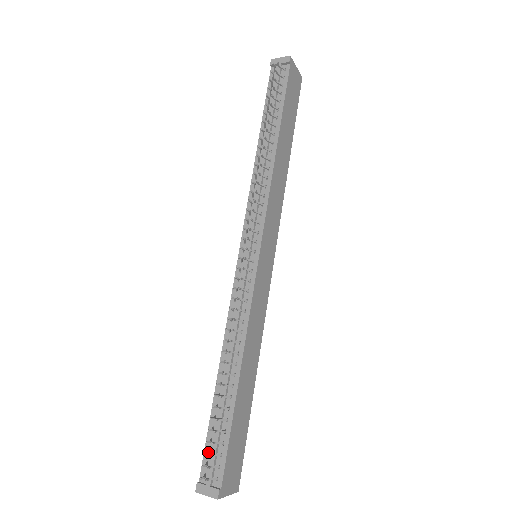
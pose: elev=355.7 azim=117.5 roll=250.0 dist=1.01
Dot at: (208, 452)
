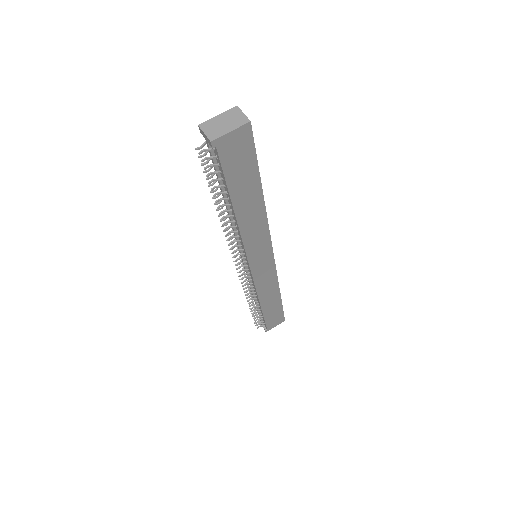
Dot at: occluded
